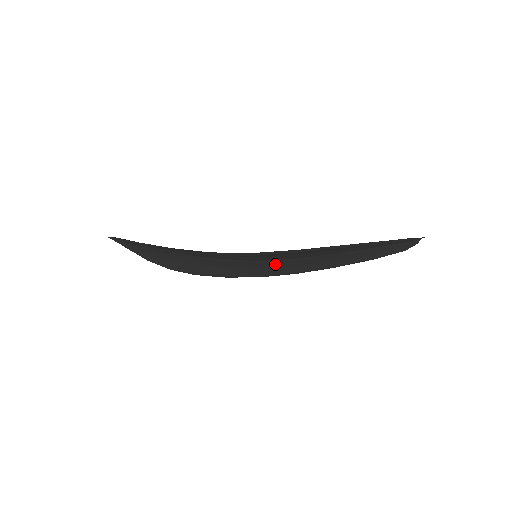
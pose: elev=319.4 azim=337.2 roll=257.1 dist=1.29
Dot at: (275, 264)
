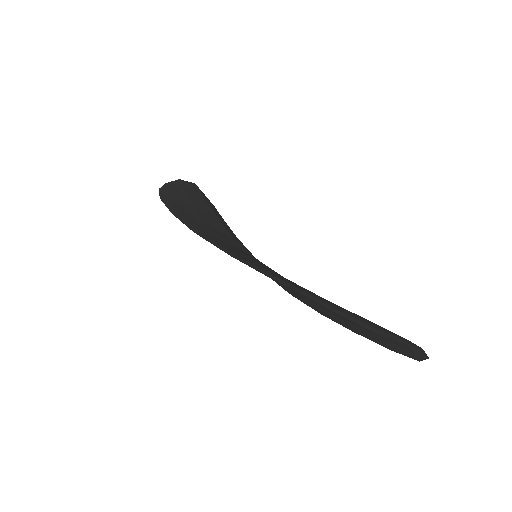
Dot at: occluded
